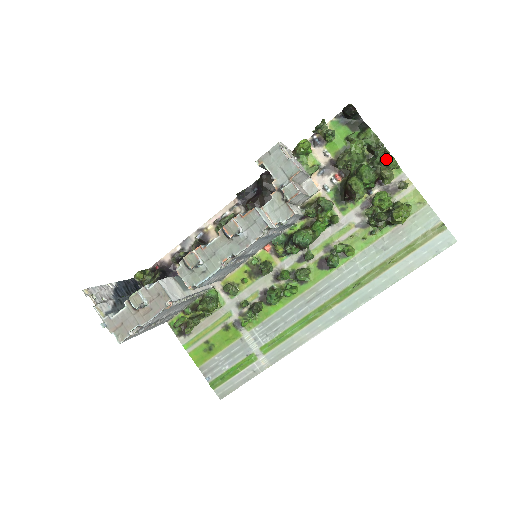
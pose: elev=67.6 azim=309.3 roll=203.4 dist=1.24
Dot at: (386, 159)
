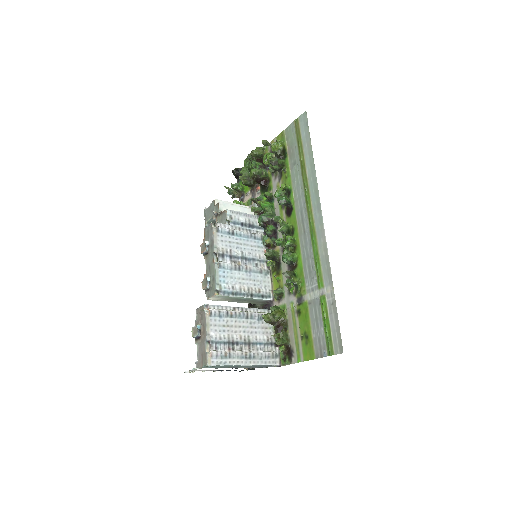
Dot at: occluded
